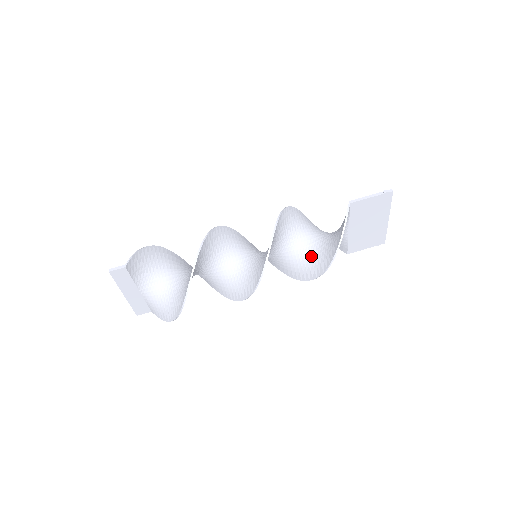
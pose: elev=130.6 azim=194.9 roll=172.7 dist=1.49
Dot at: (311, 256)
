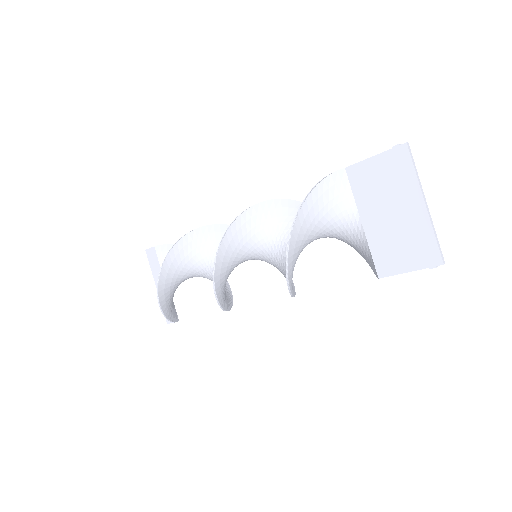
Dot at: occluded
